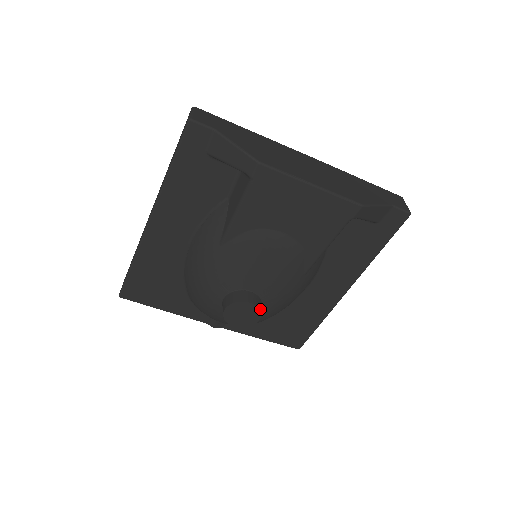
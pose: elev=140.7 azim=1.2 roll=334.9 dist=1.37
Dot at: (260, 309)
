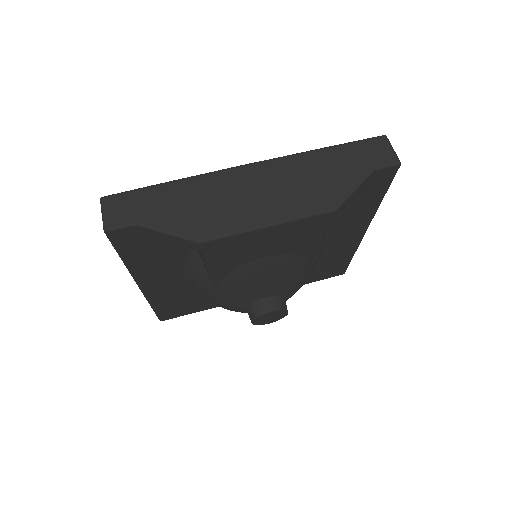
Dot at: (283, 308)
